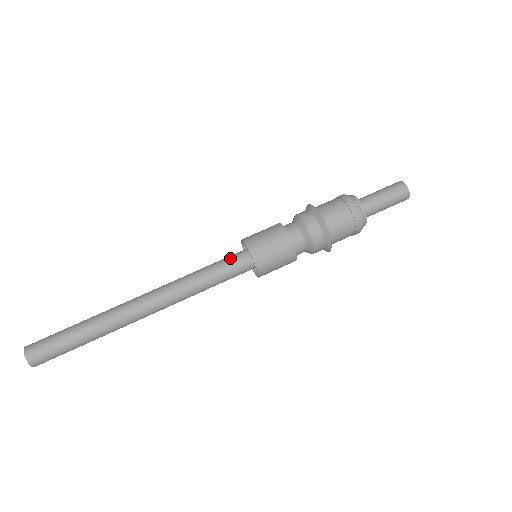
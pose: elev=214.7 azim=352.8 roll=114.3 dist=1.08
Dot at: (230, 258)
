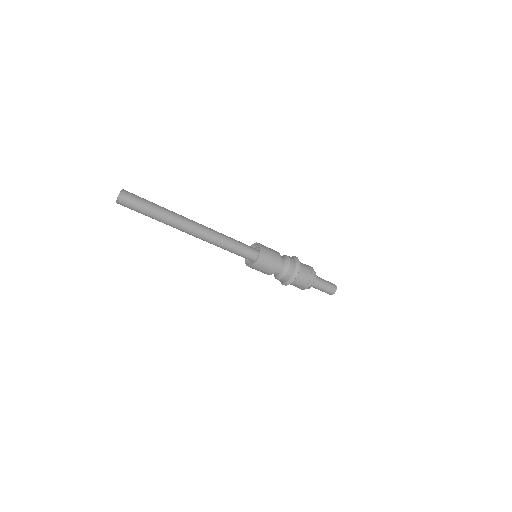
Dot at: (247, 249)
